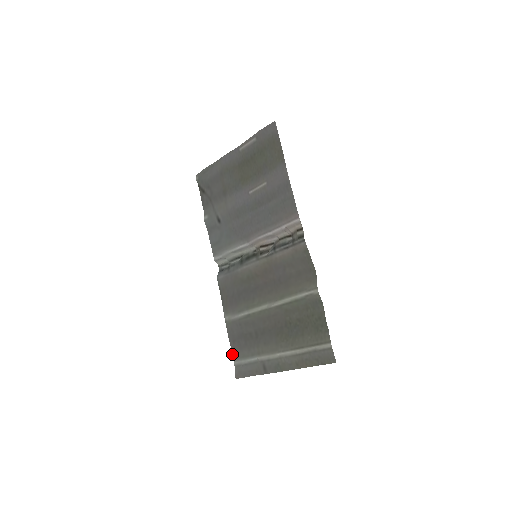
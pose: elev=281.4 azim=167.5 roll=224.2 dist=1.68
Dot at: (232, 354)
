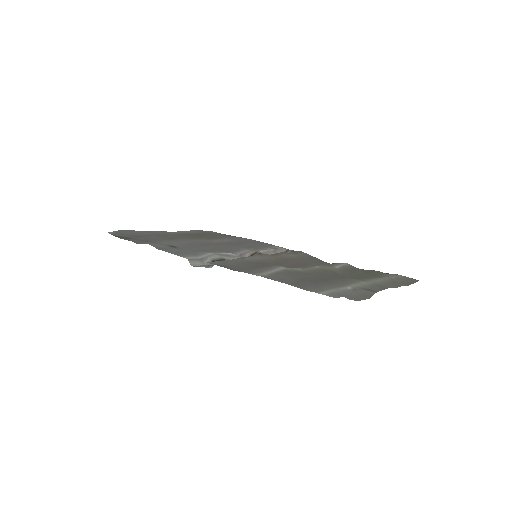
Dot at: (307, 290)
